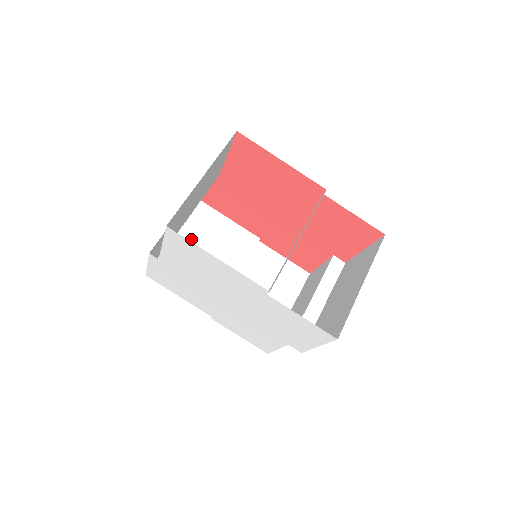
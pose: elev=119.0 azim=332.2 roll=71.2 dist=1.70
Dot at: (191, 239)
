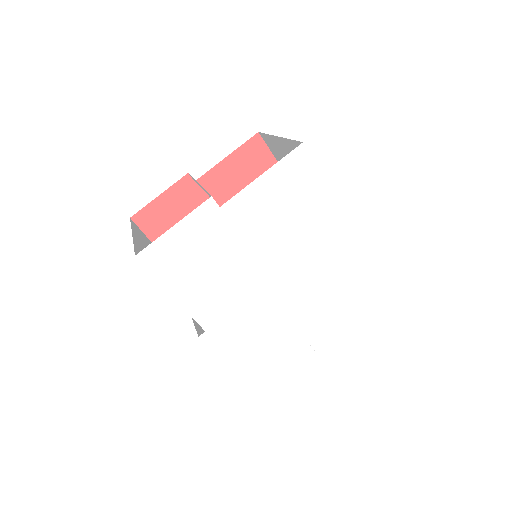
Dot at: (145, 247)
